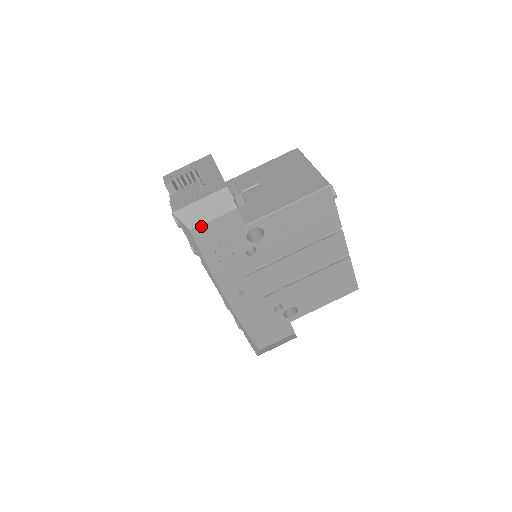
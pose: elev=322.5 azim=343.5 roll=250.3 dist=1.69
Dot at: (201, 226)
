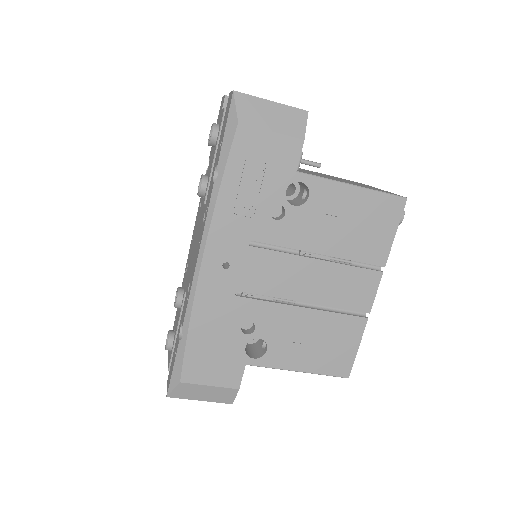
Dot at: (253, 128)
